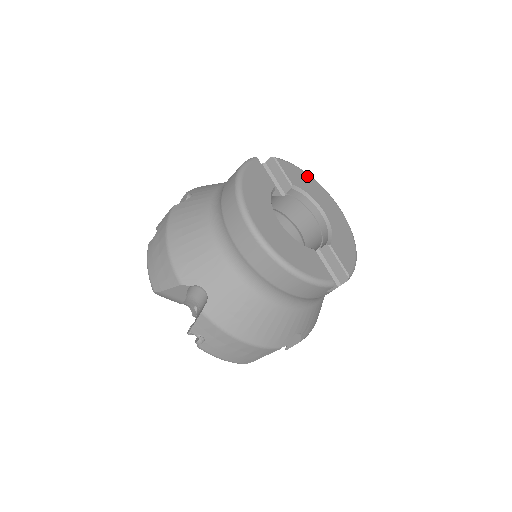
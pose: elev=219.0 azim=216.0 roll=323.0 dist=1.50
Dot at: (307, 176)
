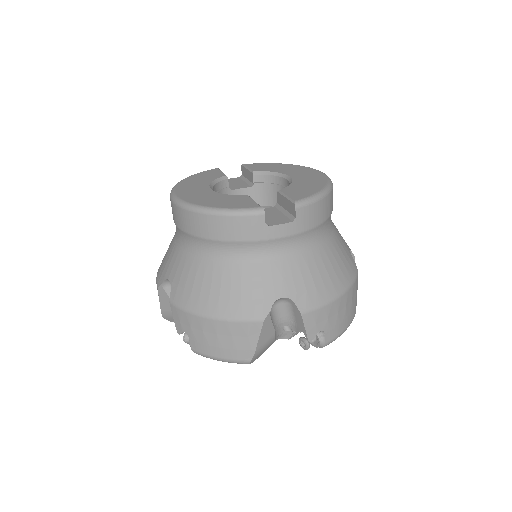
Dot at: (282, 165)
